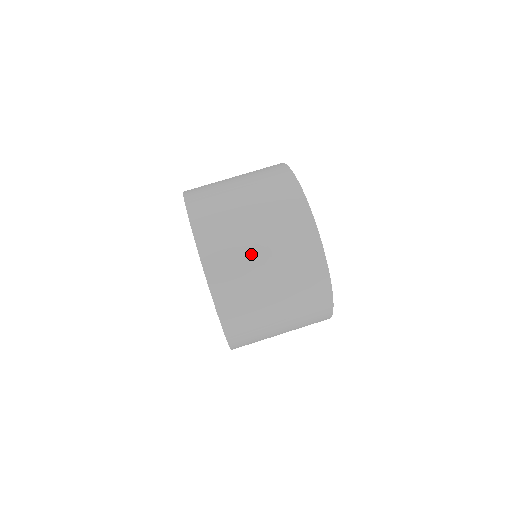
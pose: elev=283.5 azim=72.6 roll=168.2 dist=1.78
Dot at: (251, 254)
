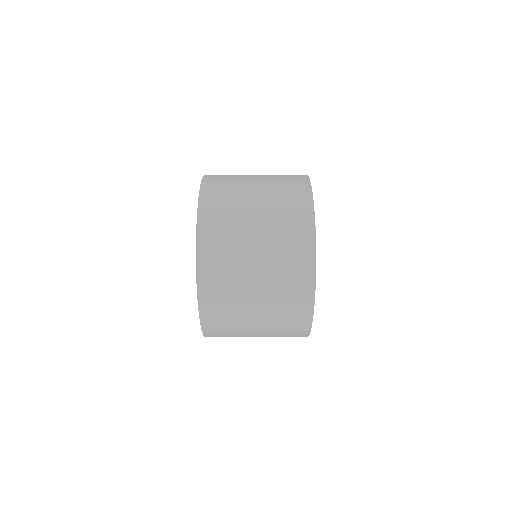
Dot at: (245, 280)
